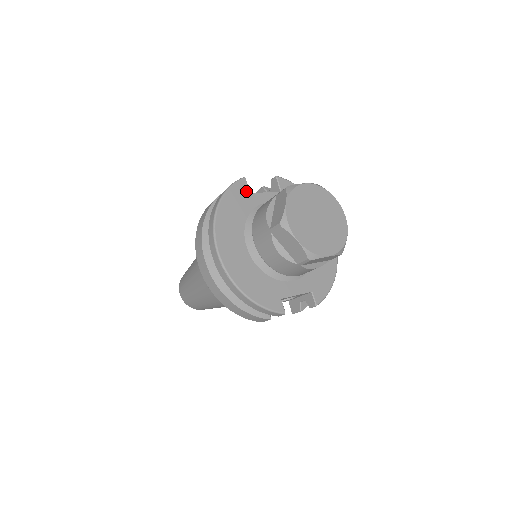
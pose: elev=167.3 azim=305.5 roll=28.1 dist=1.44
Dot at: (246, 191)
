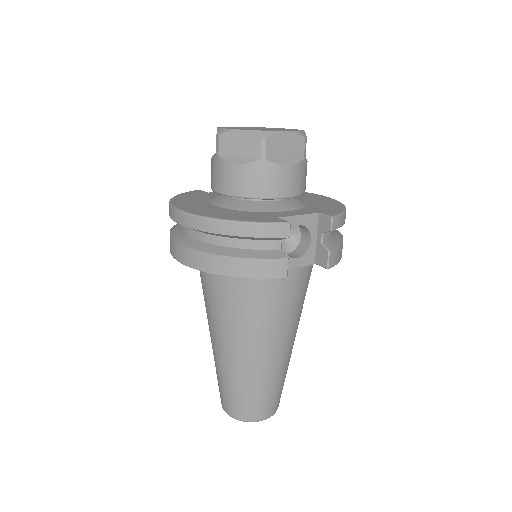
Dot at: (203, 193)
